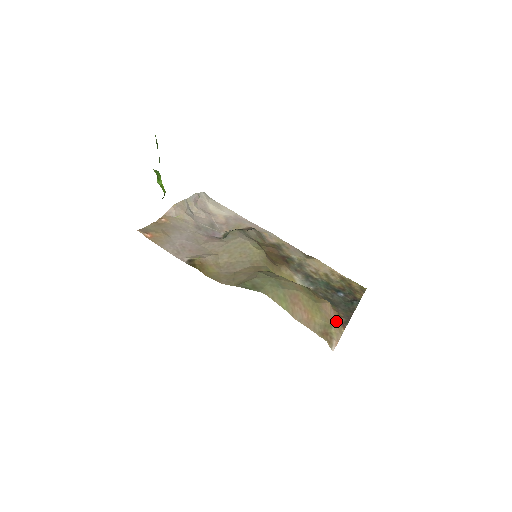
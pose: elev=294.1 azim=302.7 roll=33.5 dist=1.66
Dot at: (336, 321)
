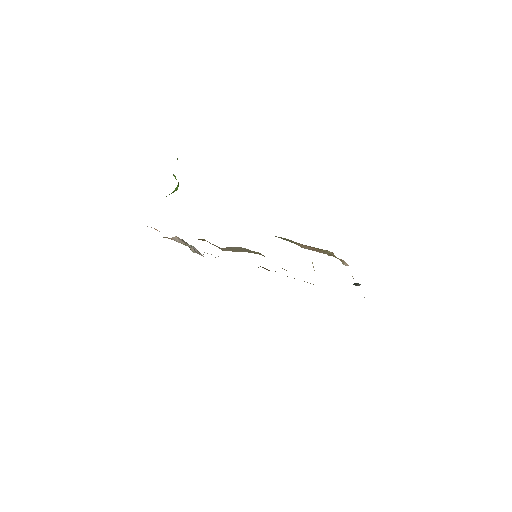
Dot at: occluded
